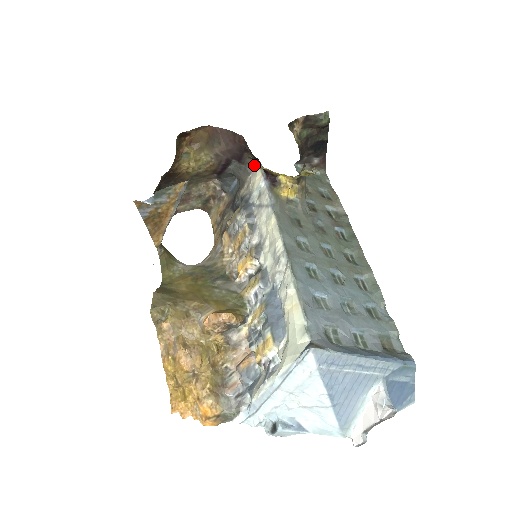
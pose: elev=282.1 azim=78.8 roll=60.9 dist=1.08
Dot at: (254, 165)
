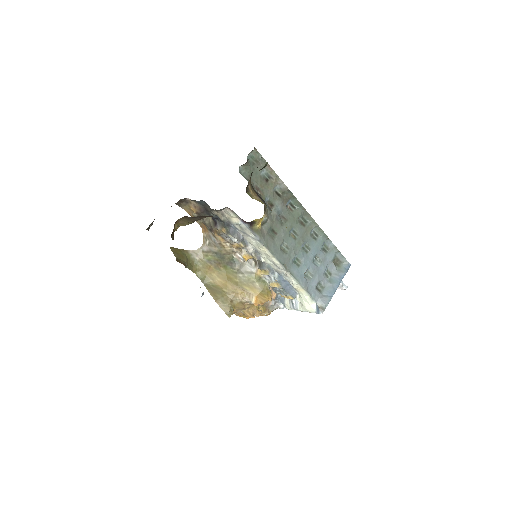
Dot at: (224, 208)
